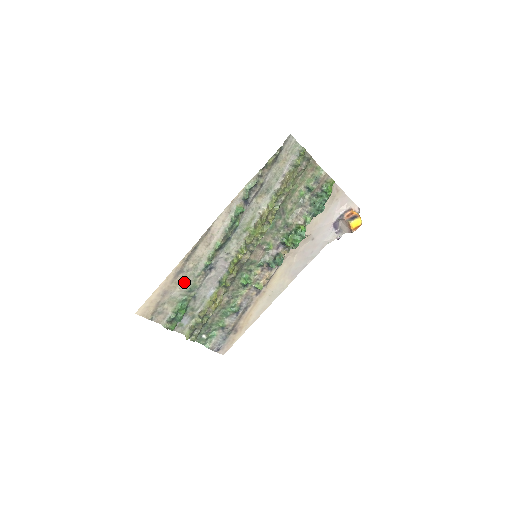
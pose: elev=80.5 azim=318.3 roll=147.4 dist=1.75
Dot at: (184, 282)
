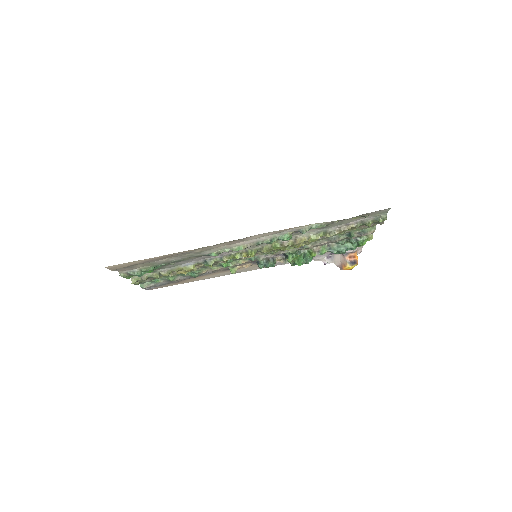
Dot at: (177, 257)
